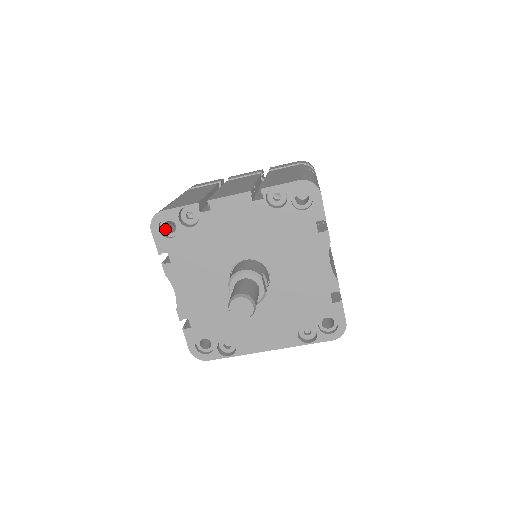
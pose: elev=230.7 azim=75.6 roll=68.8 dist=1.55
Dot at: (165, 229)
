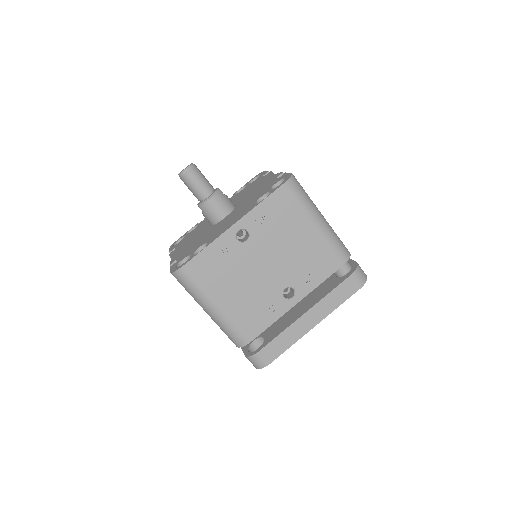
Dot at: occluded
